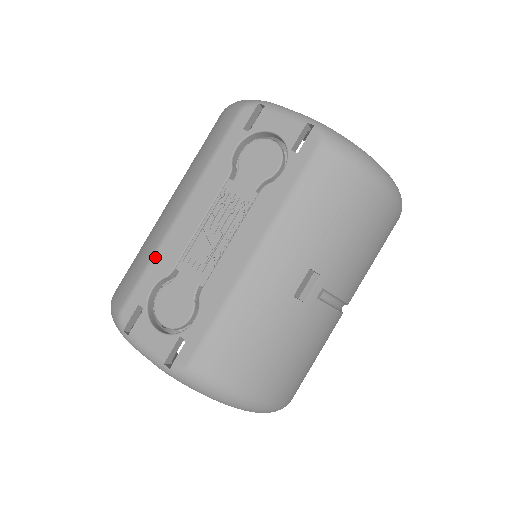
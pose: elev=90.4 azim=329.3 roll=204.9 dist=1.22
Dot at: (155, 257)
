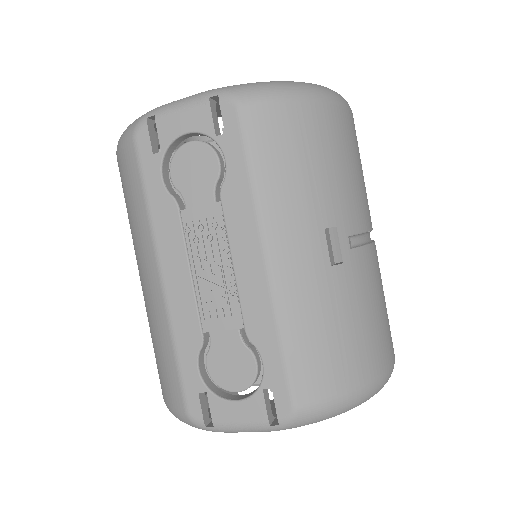
Dot at: (175, 338)
